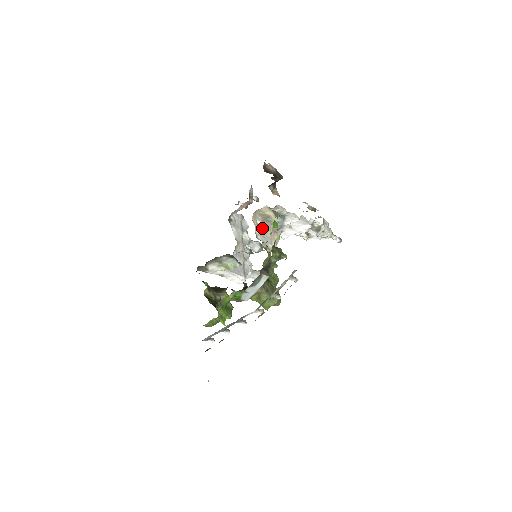
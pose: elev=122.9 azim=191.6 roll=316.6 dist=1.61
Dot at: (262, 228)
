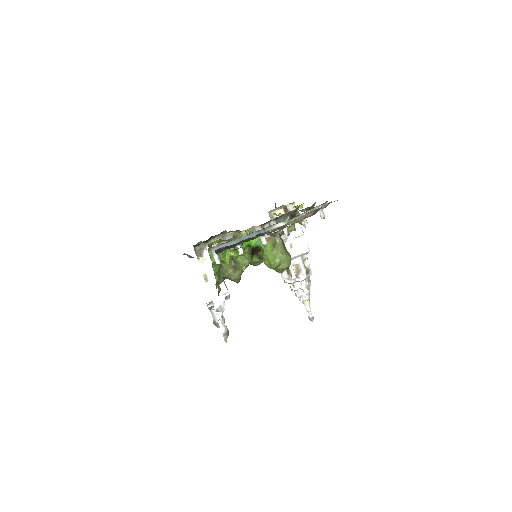
Dot at: occluded
